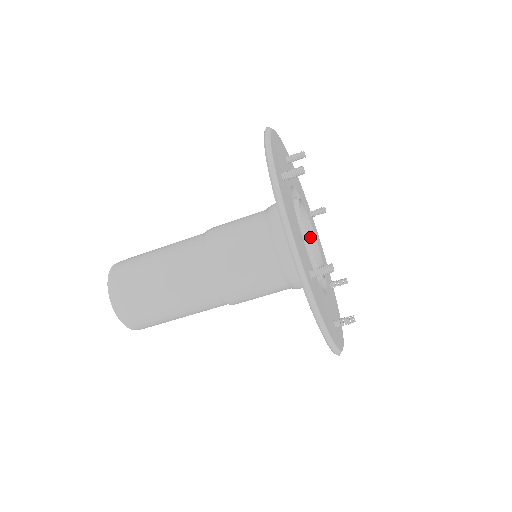
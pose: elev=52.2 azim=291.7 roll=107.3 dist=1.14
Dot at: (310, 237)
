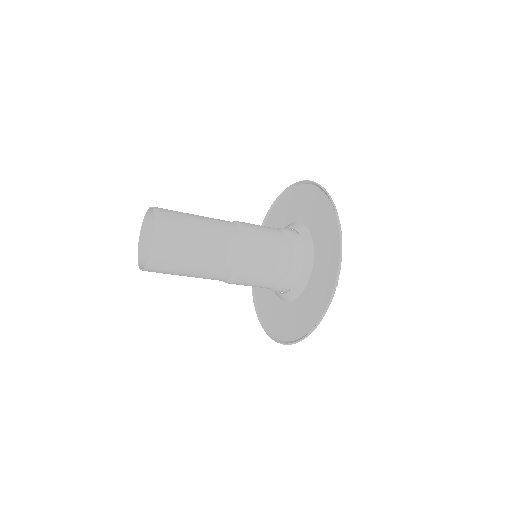
Dot at: occluded
